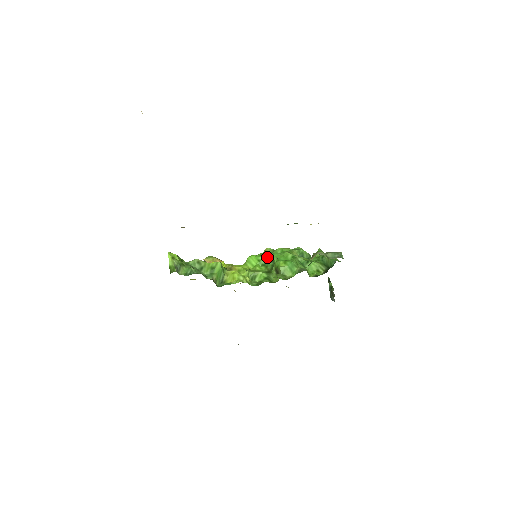
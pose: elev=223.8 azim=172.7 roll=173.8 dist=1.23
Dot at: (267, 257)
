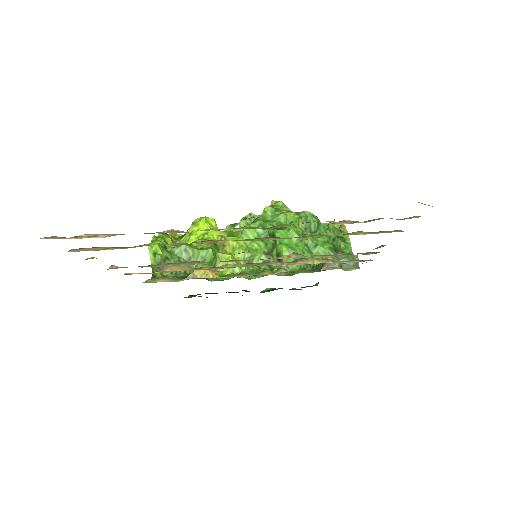
Dot at: (267, 230)
